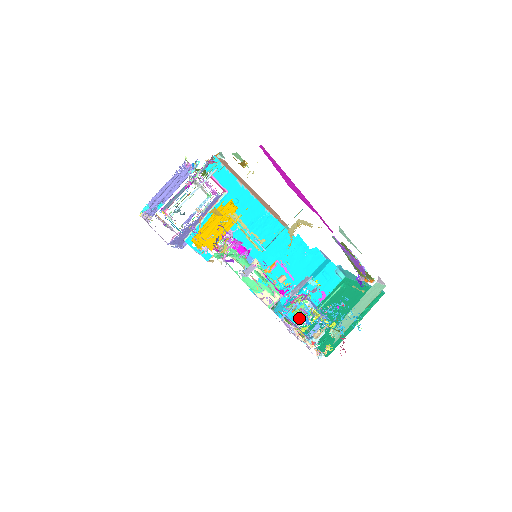
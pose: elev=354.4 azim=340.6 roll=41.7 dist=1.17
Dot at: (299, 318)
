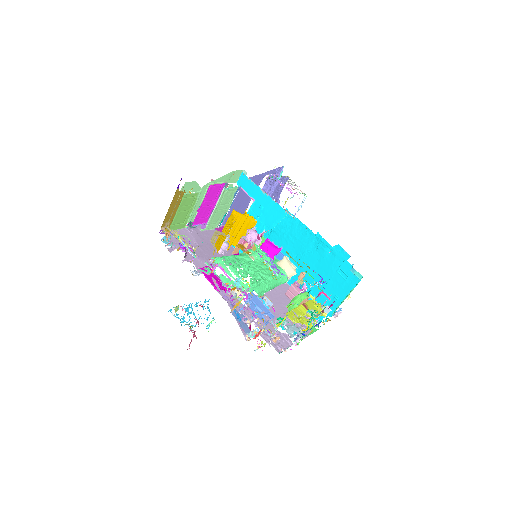
Dot at: occluded
